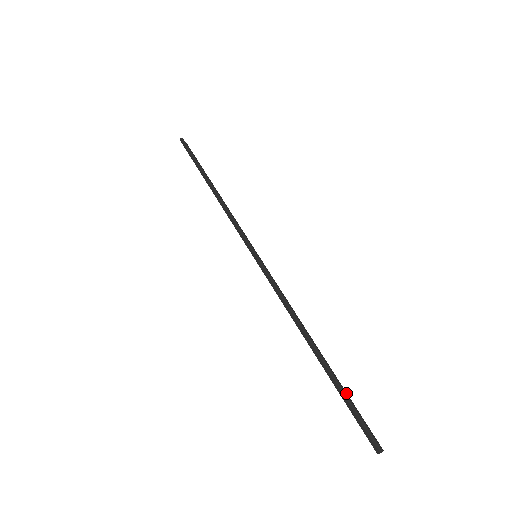
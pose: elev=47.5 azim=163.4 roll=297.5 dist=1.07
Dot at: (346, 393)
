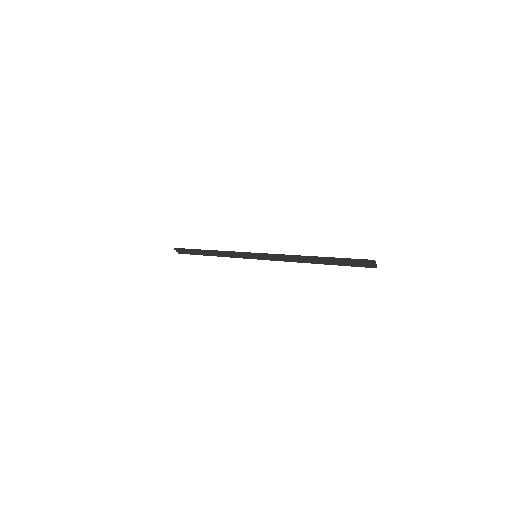
Dot at: (343, 261)
